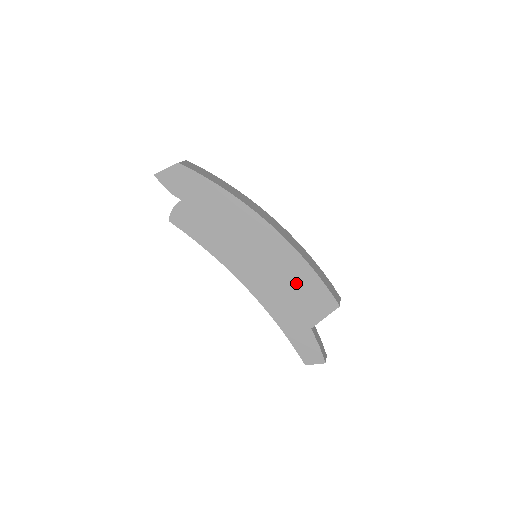
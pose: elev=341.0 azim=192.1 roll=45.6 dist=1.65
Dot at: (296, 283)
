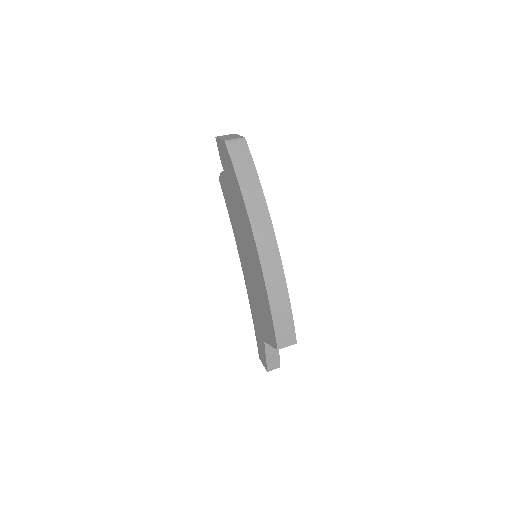
Dot at: (262, 303)
